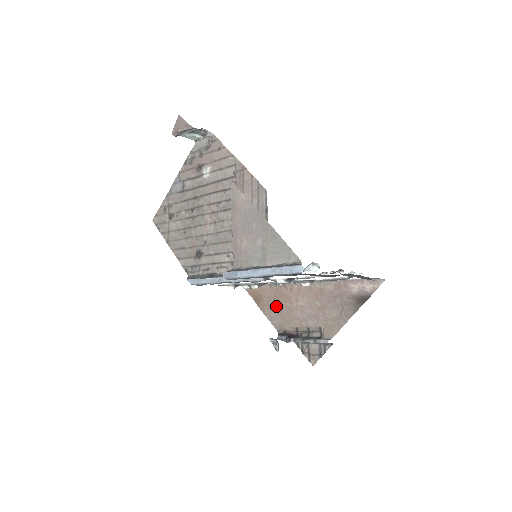
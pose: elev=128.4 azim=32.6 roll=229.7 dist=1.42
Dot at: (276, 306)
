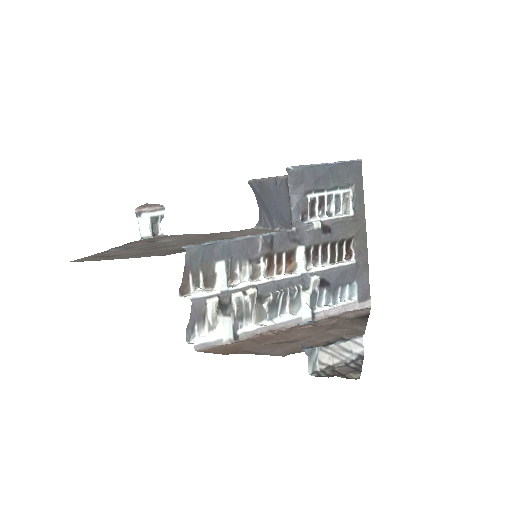
Dot at: (267, 345)
